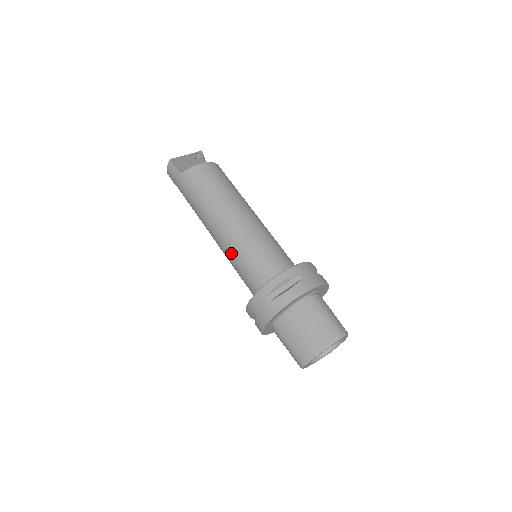
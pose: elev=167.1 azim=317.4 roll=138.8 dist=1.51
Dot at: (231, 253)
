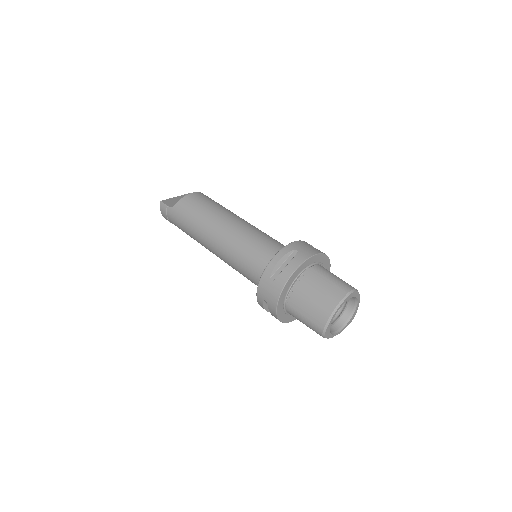
Dot at: (231, 257)
